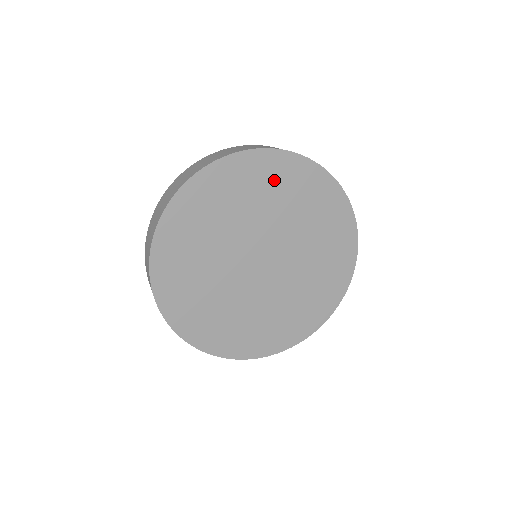
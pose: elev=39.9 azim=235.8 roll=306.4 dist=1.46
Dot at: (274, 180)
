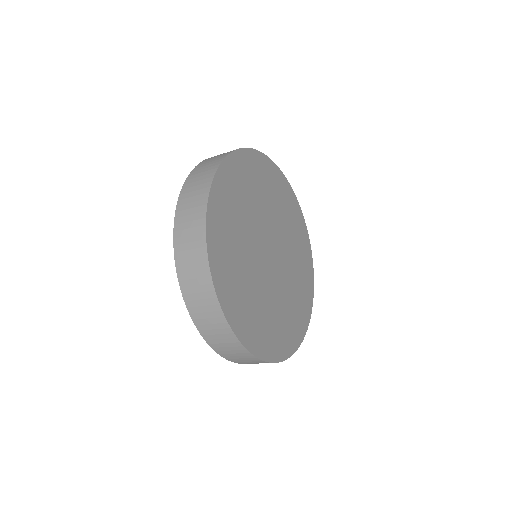
Dot at: (293, 216)
